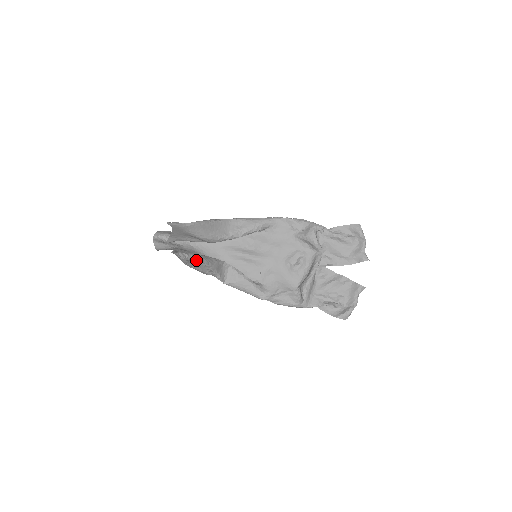
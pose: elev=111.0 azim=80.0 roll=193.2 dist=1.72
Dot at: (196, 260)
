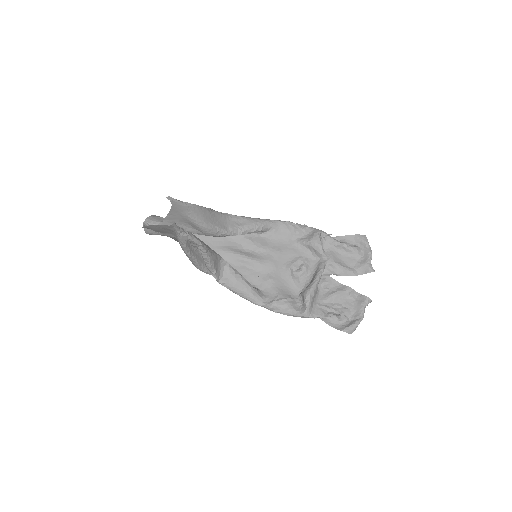
Dot at: (196, 242)
